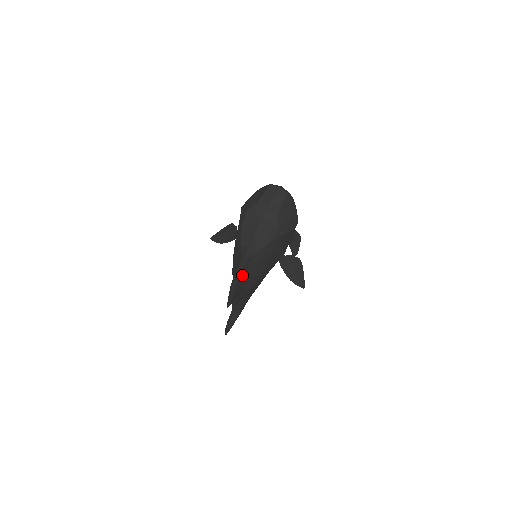
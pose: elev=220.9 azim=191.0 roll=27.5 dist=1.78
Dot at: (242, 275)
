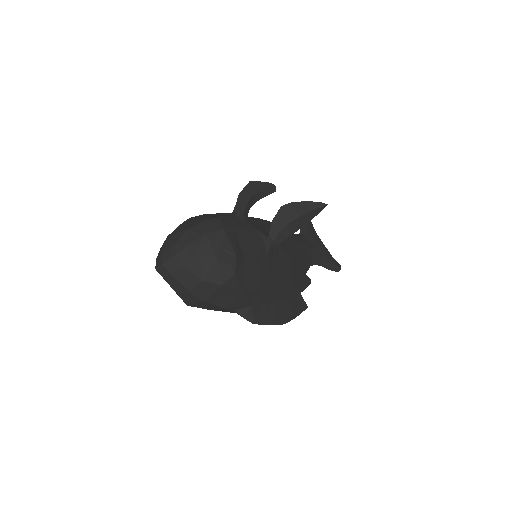
Dot at: (274, 312)
